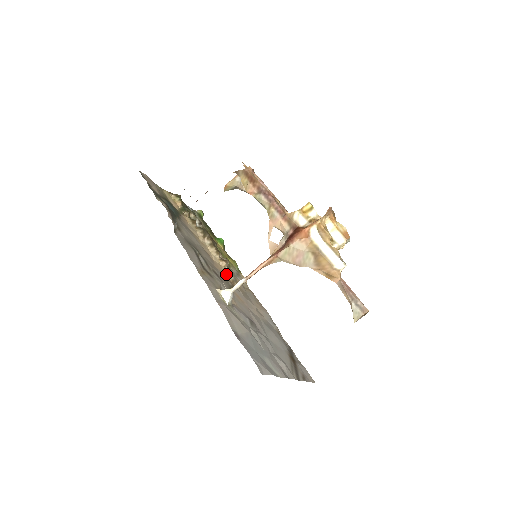
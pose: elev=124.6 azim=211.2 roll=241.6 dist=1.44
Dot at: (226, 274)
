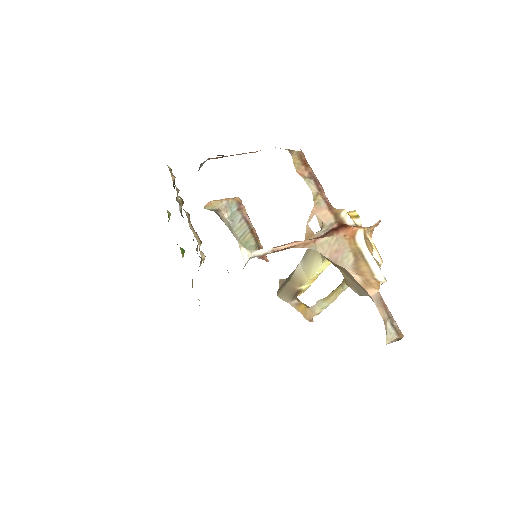
Dot at: occluded
